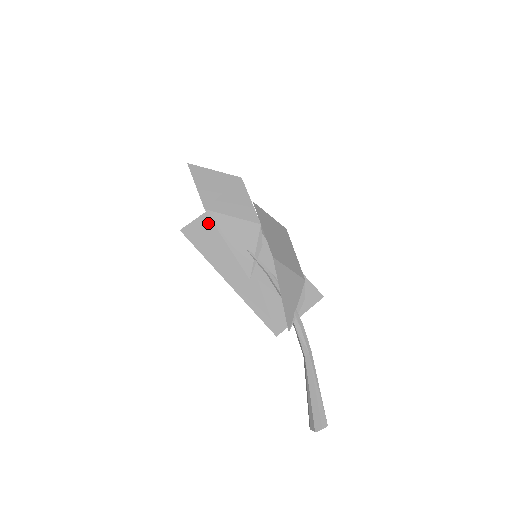
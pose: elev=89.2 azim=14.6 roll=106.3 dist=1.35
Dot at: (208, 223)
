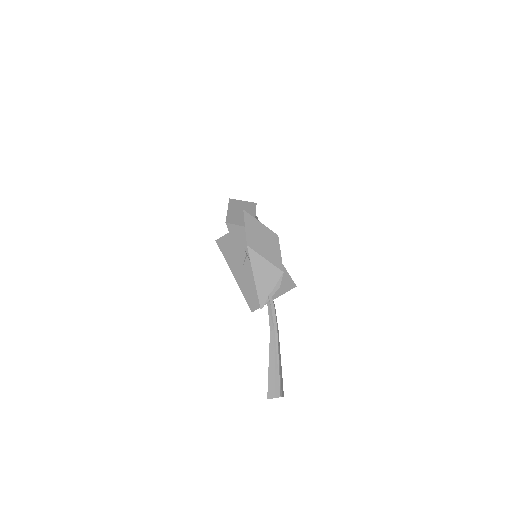
Dot at: occluded
